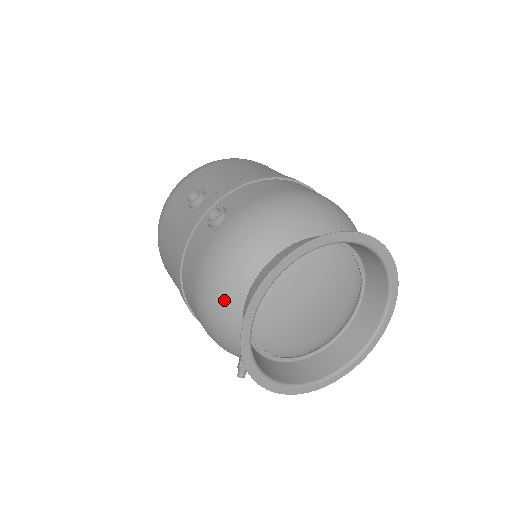
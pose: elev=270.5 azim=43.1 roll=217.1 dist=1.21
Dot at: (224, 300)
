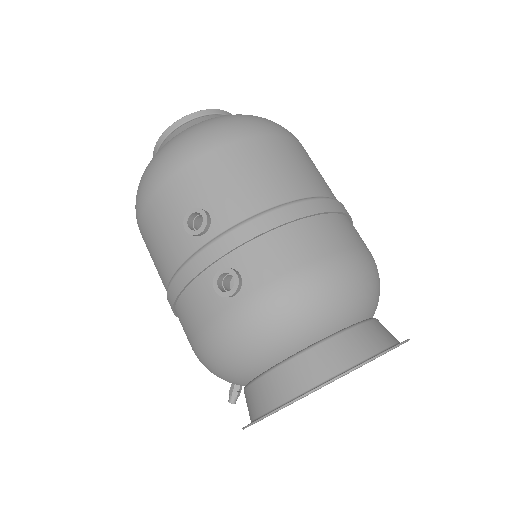
Dot at: (229, 372)
